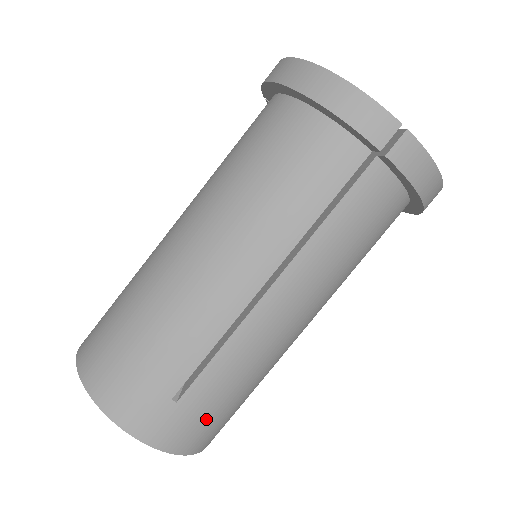
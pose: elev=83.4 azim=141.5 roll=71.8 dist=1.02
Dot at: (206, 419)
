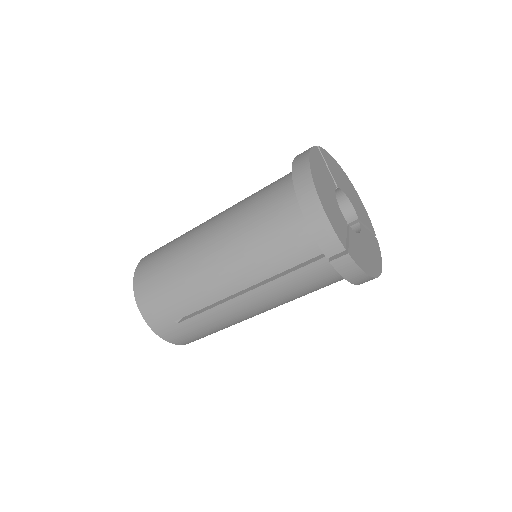
Dot at: (192, 335)
